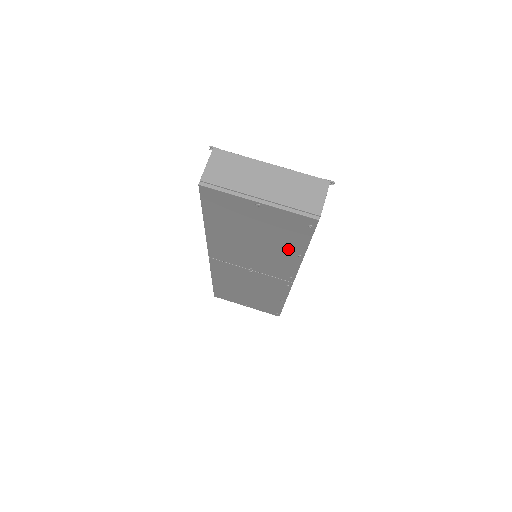
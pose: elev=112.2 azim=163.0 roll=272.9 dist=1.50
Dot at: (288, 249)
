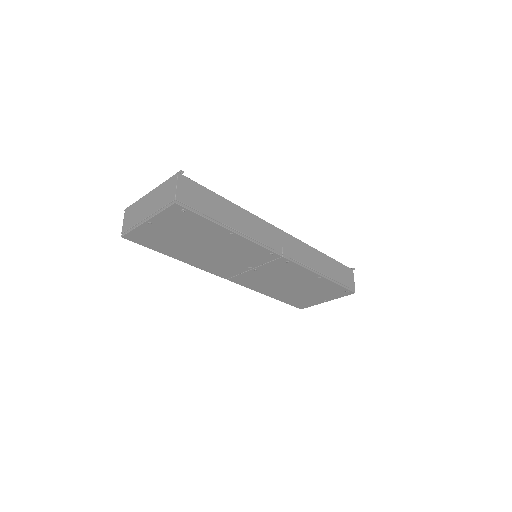
Dot at: (219, 235)
